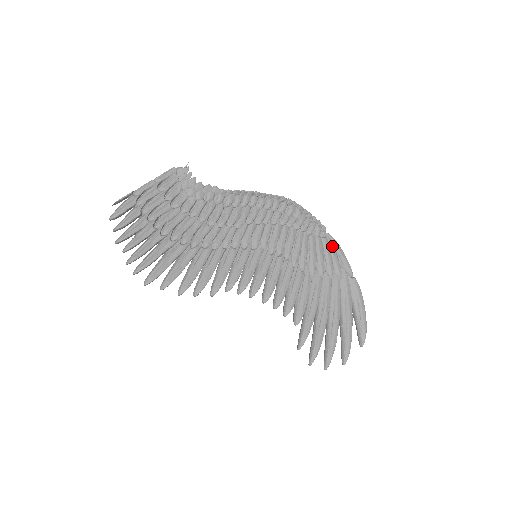
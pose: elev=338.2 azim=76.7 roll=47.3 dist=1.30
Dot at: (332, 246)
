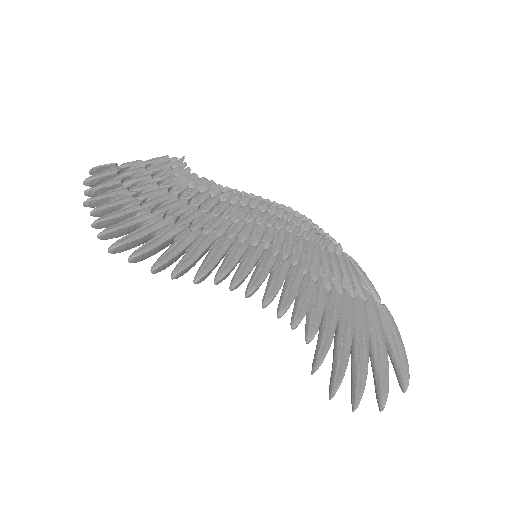
Dot at: (351, 265)
